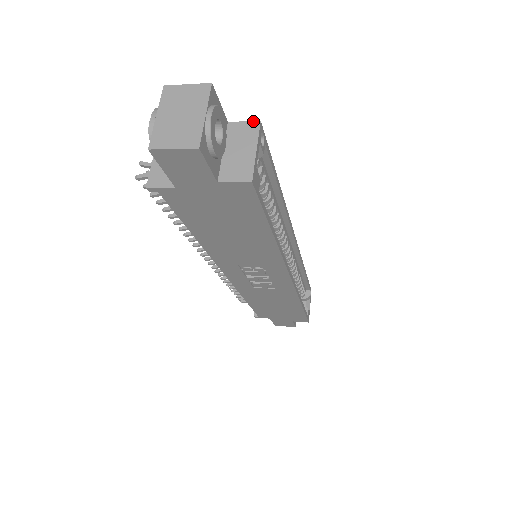
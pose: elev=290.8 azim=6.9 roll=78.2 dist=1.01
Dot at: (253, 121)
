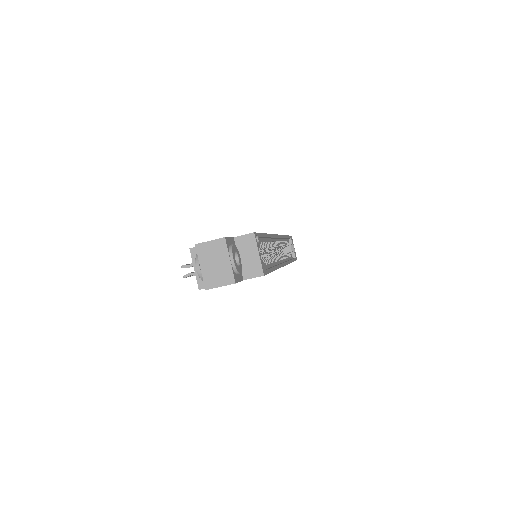
Dot at: (249, 234)
